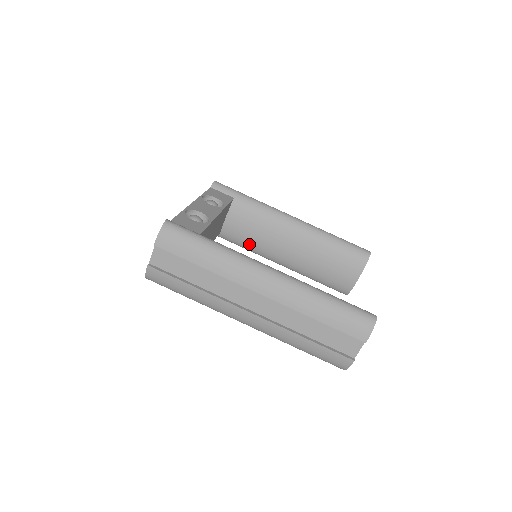
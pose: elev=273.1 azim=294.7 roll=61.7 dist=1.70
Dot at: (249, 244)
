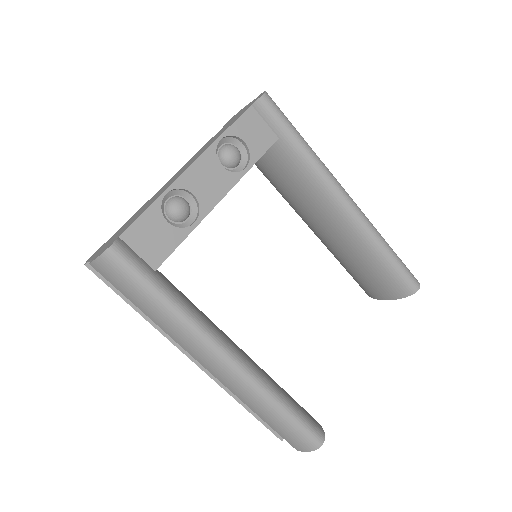
Dot at: (278, 190)
